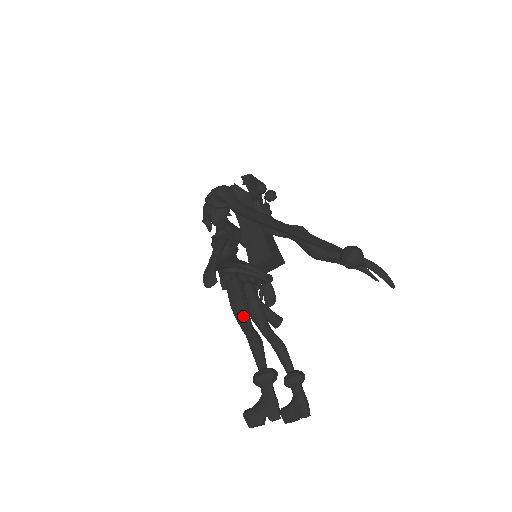
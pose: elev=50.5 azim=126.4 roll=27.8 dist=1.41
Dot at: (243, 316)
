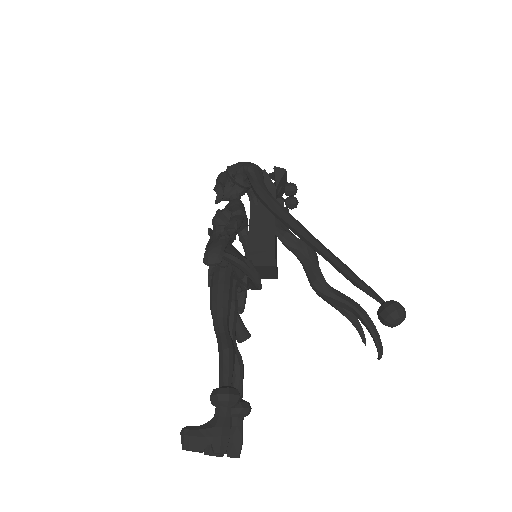
Dot at: (223, 315)
